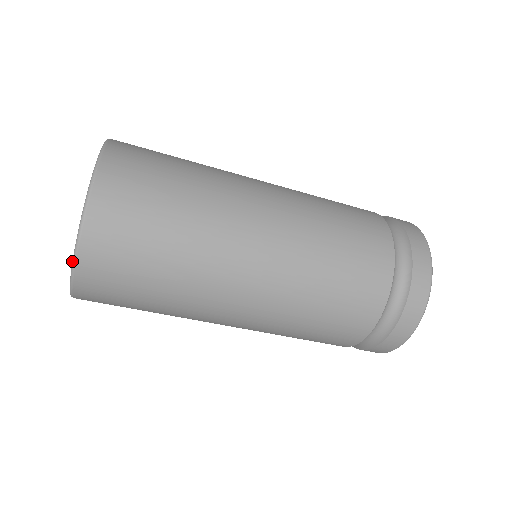
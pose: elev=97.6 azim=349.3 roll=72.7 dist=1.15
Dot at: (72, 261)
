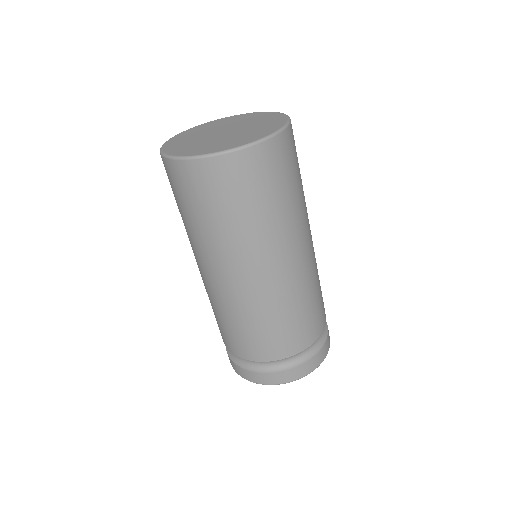
Dot at: (197, 155)
